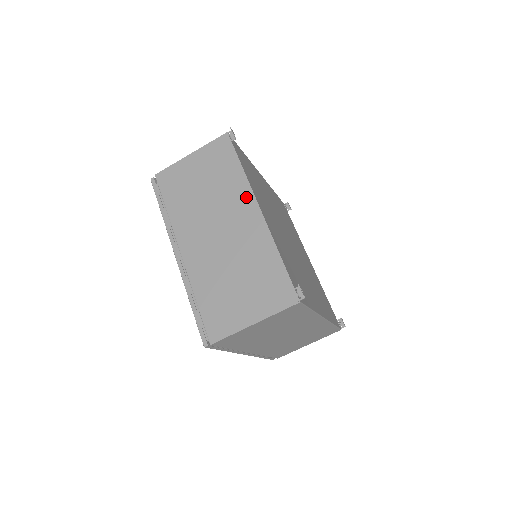
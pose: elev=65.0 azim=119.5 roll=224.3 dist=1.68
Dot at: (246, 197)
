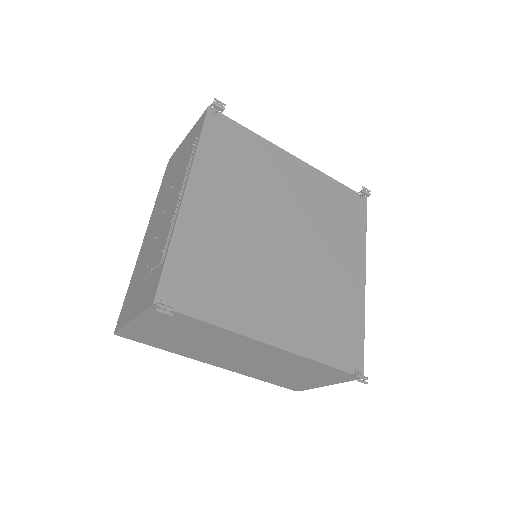
Dot at: (244, 341)
